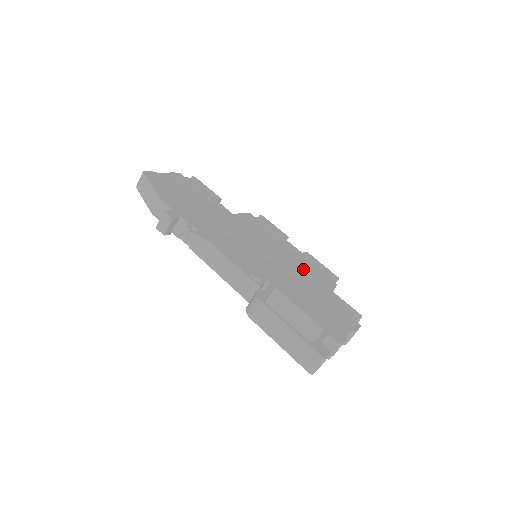
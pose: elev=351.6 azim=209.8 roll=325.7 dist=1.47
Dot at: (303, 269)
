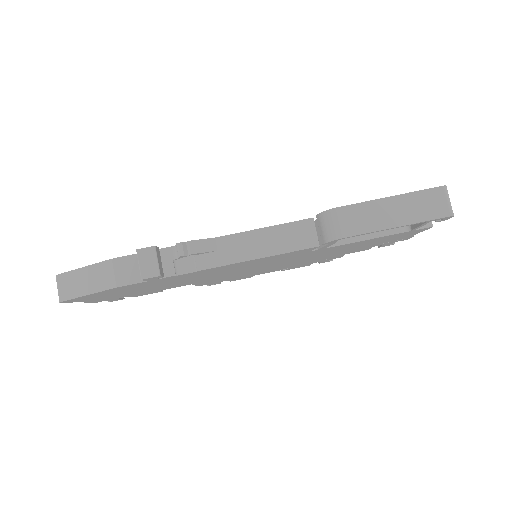
Dot at: occluded
